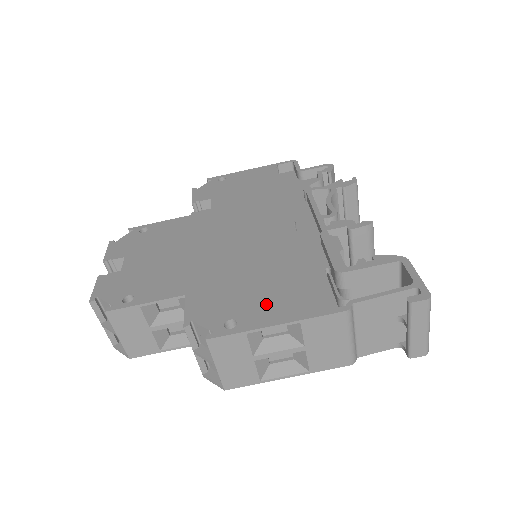
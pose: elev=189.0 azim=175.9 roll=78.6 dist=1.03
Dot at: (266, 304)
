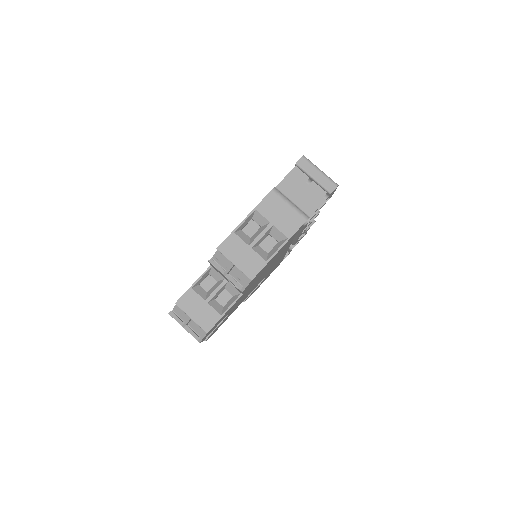
Dot at: occluded
